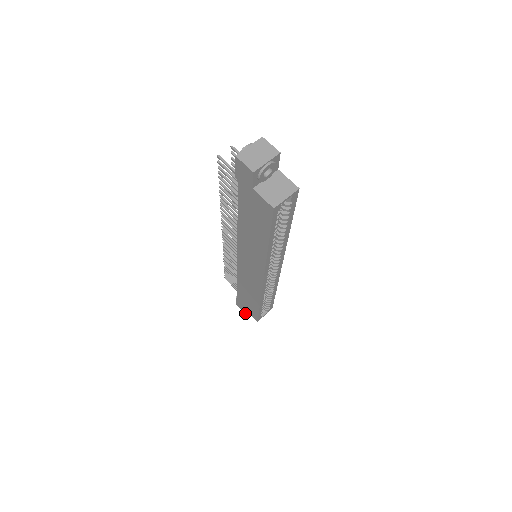
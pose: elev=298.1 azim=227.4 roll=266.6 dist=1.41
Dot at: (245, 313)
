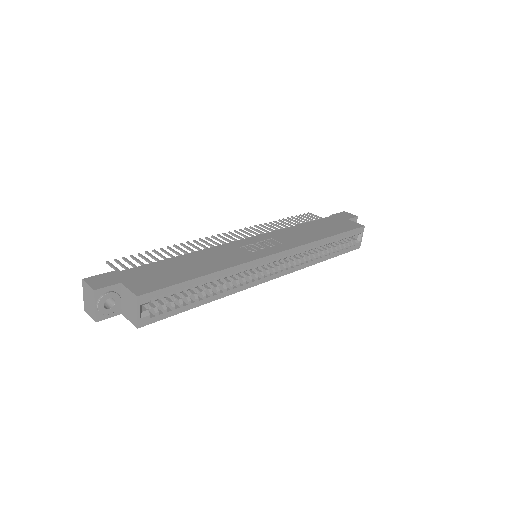
Dot at: occluded
